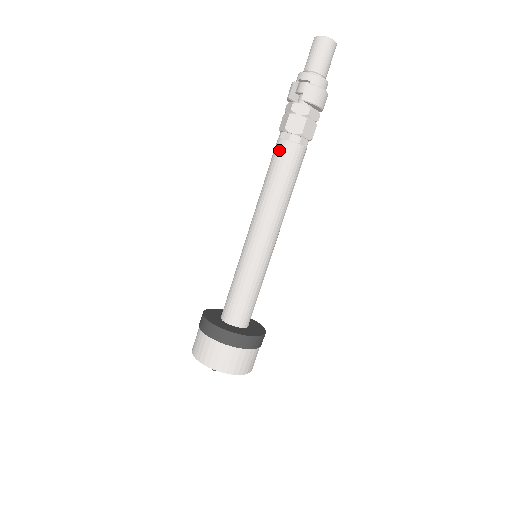
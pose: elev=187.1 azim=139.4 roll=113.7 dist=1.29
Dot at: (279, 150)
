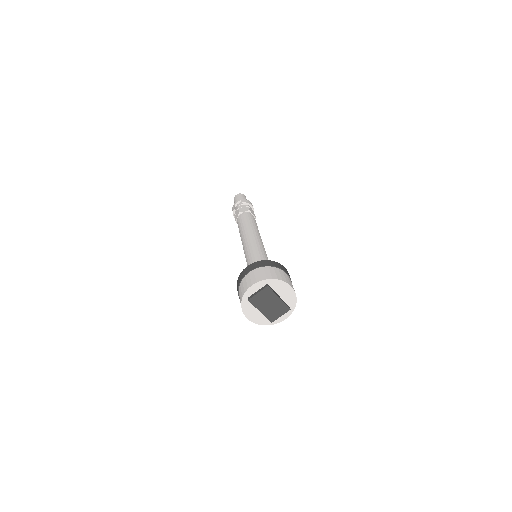
Dot at: (241, 218)
